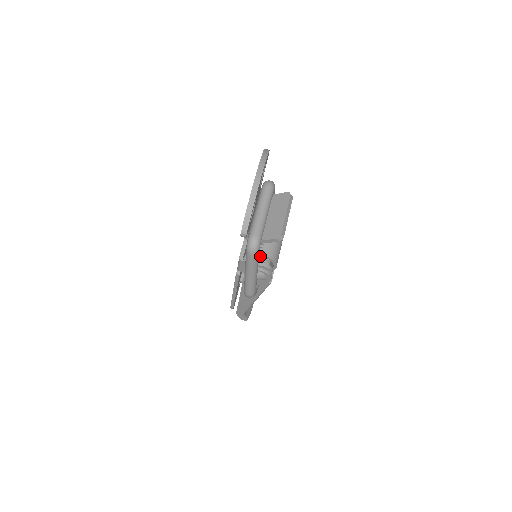
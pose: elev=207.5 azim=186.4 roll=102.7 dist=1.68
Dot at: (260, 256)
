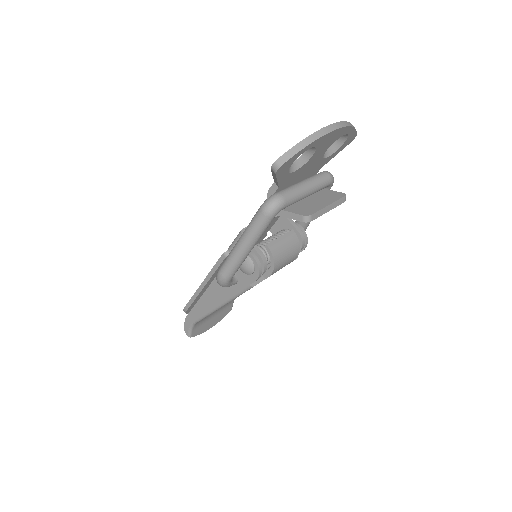
Dot at: (264, 247)
